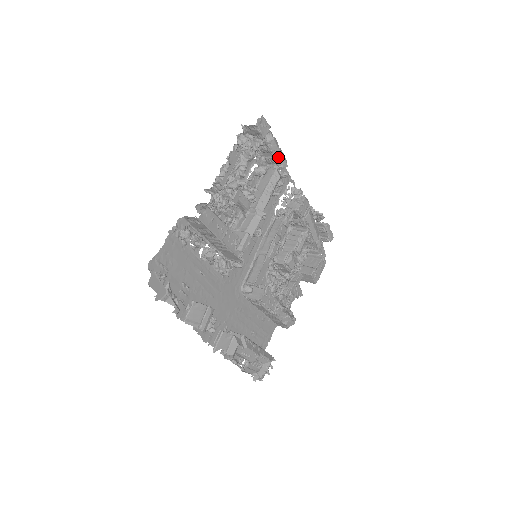
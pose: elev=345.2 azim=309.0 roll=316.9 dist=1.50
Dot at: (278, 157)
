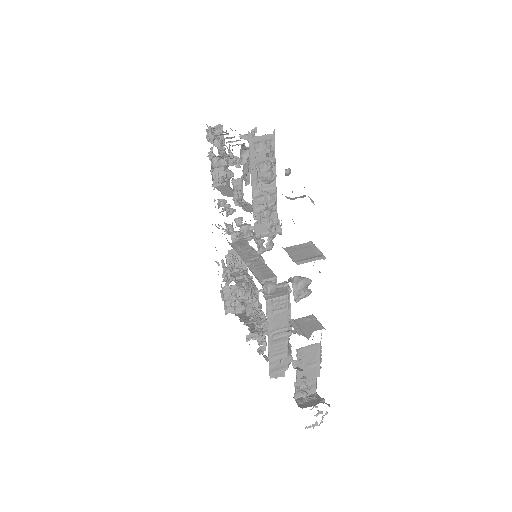
Dot at: occluded
